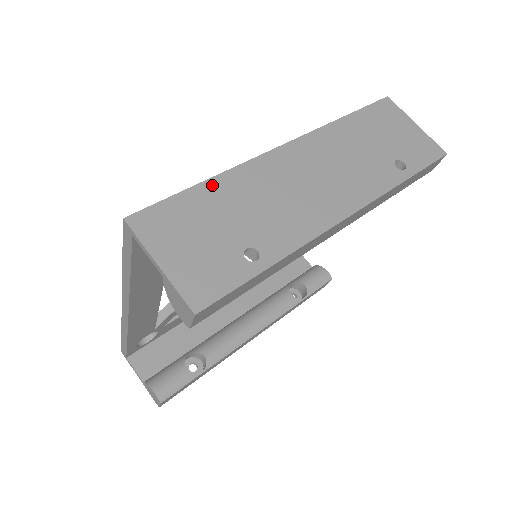
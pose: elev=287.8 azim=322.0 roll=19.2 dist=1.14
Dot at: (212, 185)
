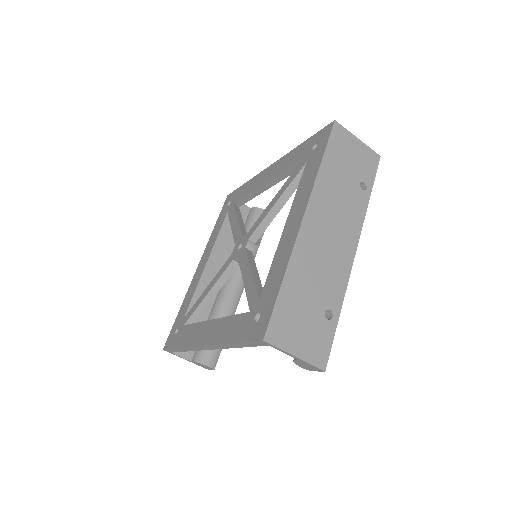
Dot at: (288, 280)
